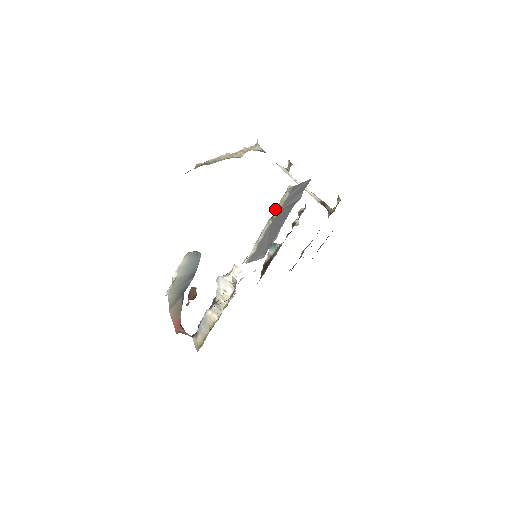
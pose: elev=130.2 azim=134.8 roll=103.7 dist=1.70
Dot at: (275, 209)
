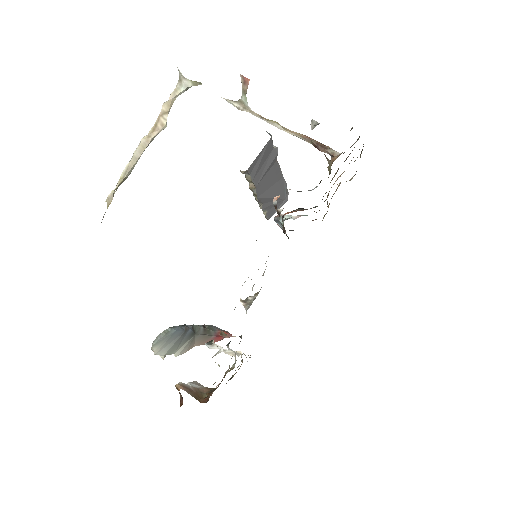
Dot at: occluded
